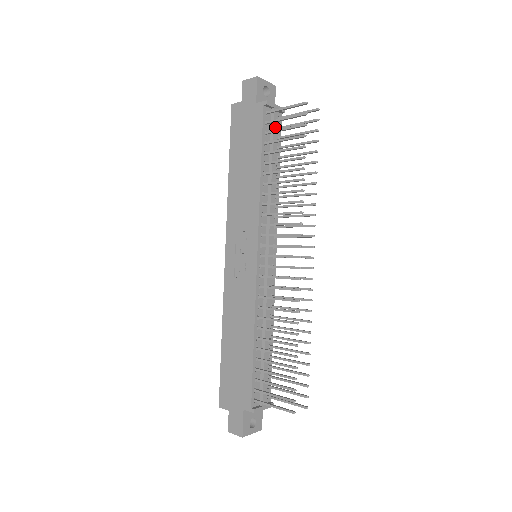
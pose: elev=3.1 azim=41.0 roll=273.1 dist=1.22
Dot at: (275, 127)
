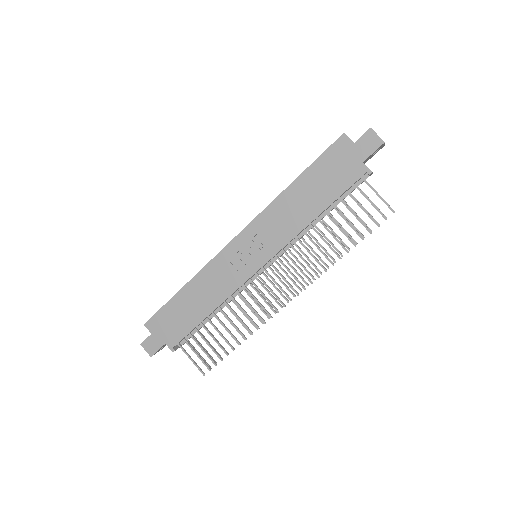
Dot at: occluded
